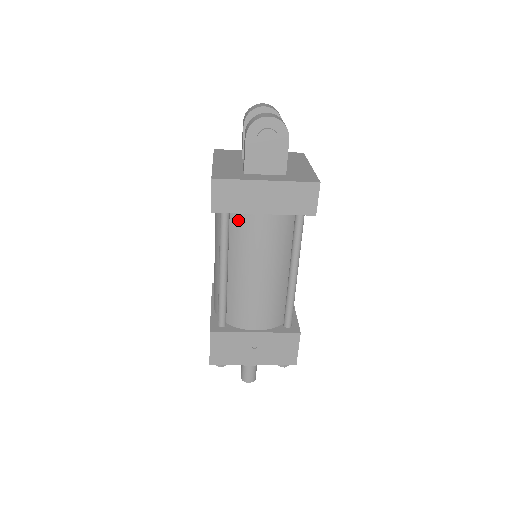
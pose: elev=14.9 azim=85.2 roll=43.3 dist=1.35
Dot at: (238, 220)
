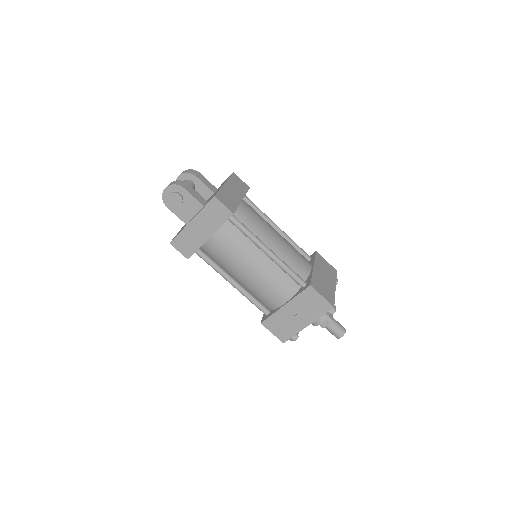
Dot at: (207, 250)
